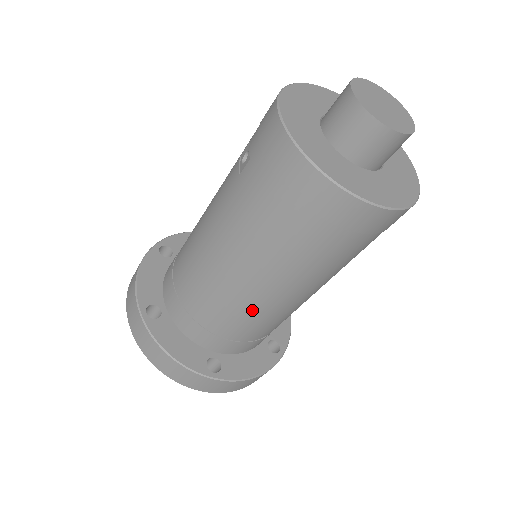
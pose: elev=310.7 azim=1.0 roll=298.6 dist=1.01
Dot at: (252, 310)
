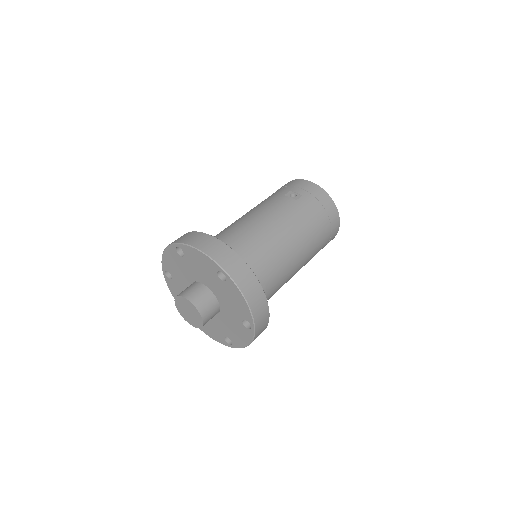
Dot at: (289, 271)
